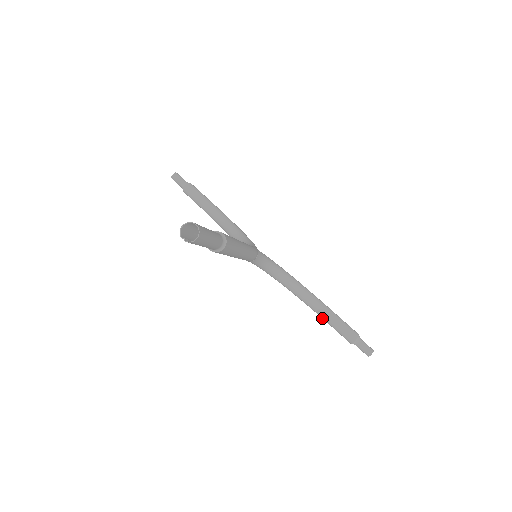
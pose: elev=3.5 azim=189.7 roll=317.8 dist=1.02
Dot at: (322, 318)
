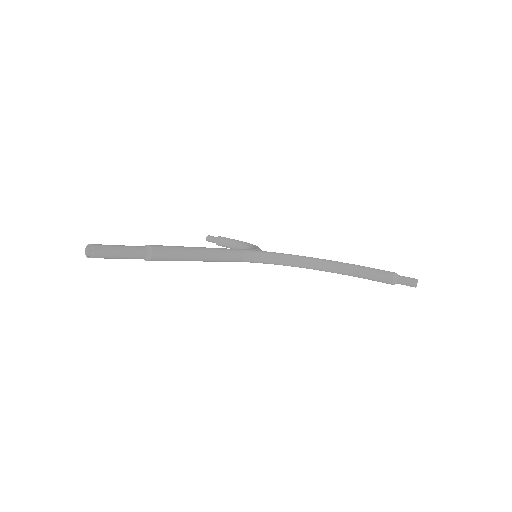
Dot at: occluded
